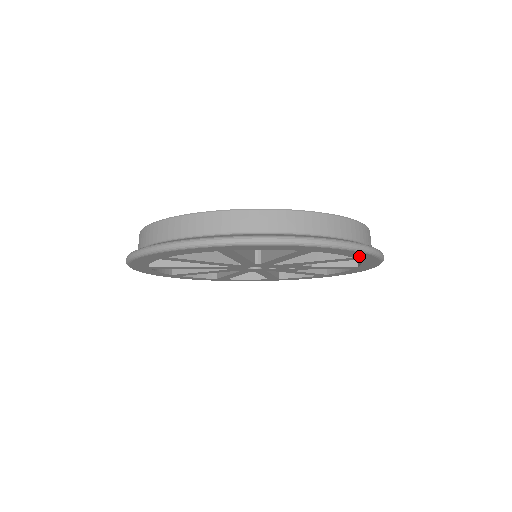
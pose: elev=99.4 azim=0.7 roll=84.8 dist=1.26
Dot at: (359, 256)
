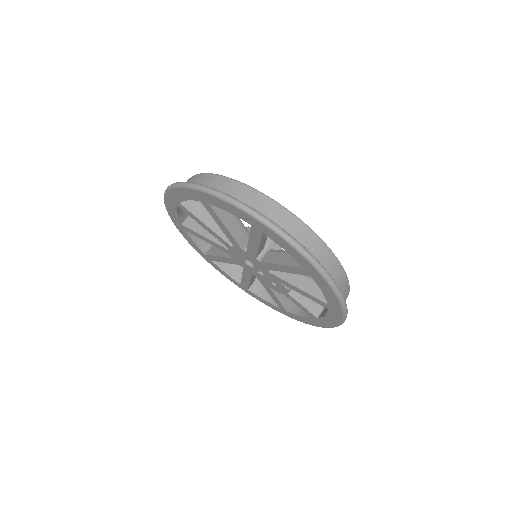
Dot at: (333, 305)
